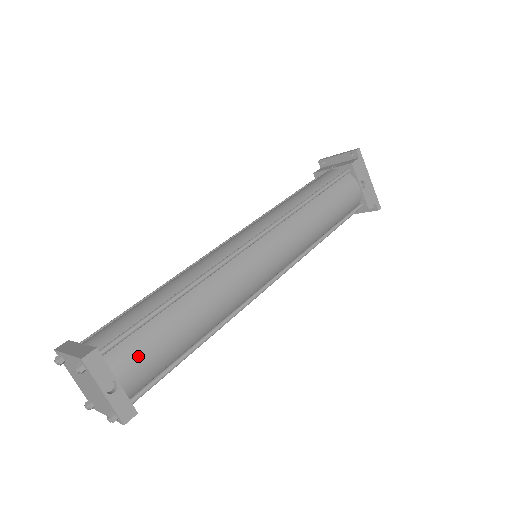
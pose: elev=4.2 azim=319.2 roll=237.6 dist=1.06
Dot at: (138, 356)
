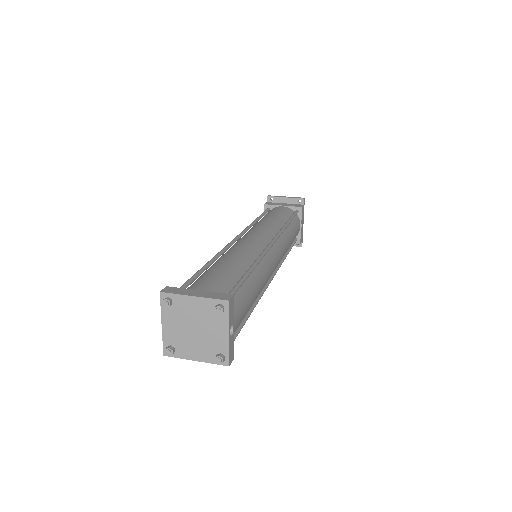
Dot at: (240, 311)
